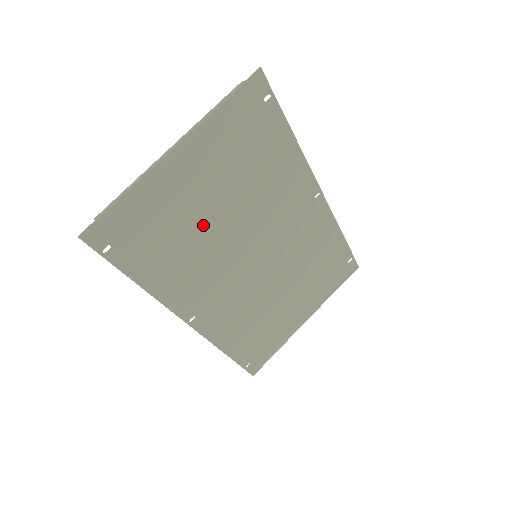
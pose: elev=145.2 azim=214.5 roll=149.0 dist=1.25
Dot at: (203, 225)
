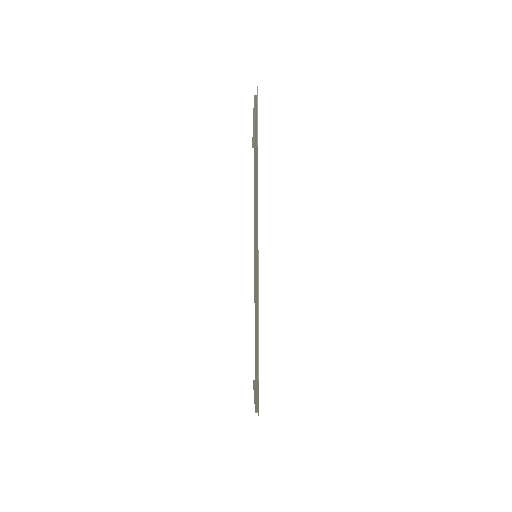
Dot at: occluded
